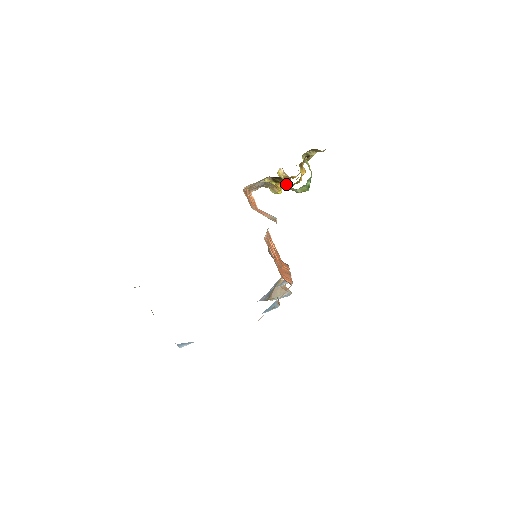
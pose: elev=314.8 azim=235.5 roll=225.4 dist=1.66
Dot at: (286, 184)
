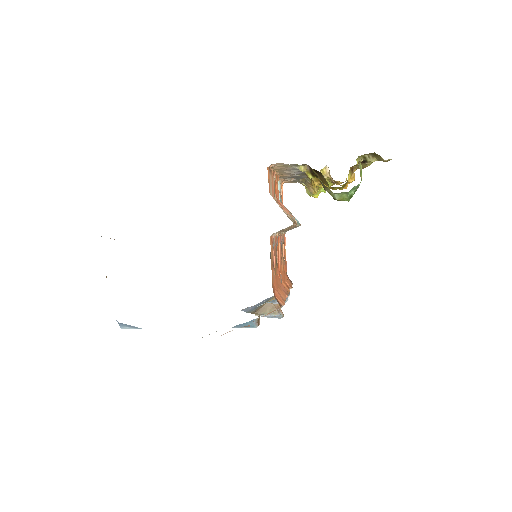
Dot at: (325, 185)
